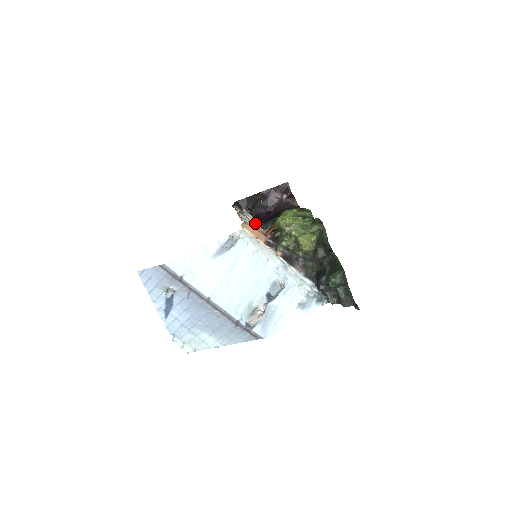
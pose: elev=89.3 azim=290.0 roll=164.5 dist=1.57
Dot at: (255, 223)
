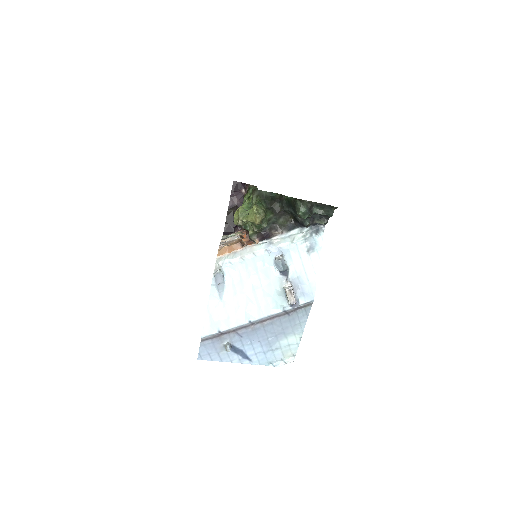
Dot at: (234, 237)
